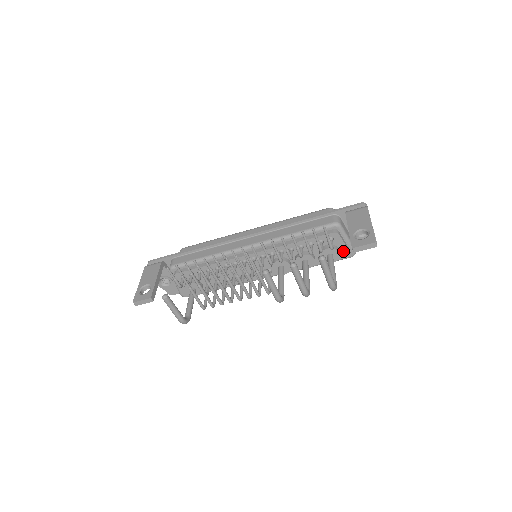
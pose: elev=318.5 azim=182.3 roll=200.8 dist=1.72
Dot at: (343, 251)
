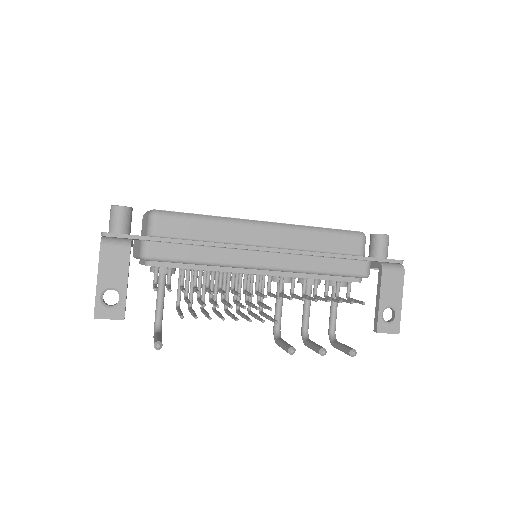
Dot at: occluded
